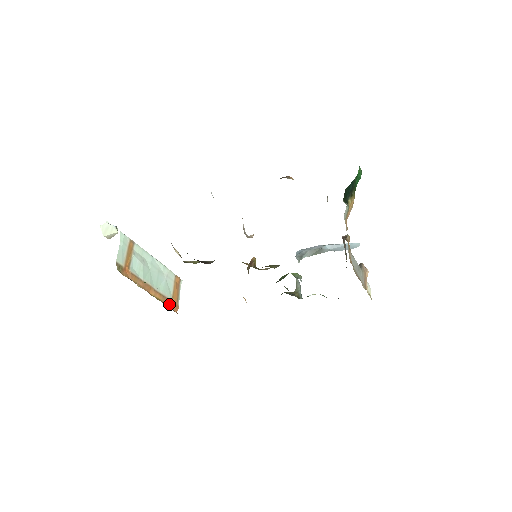
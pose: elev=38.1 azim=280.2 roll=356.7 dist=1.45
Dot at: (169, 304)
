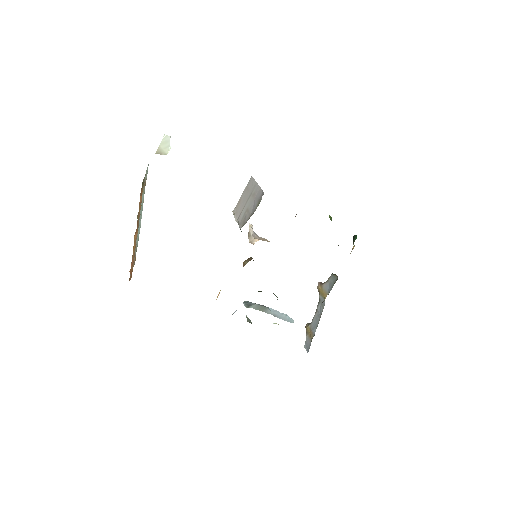
Dot at: (131, 265)
